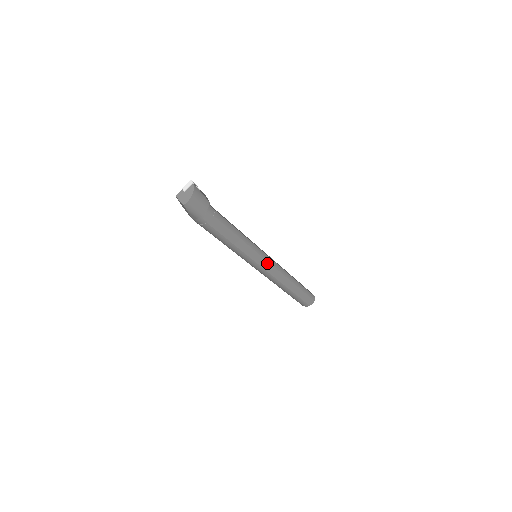
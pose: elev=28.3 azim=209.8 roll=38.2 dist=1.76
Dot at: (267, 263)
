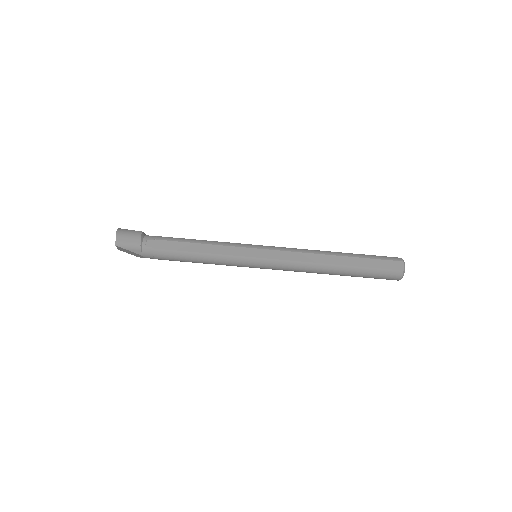
Dot at: (268, 251)
